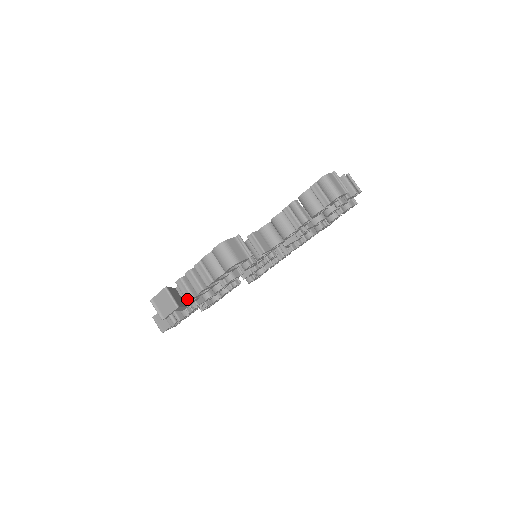
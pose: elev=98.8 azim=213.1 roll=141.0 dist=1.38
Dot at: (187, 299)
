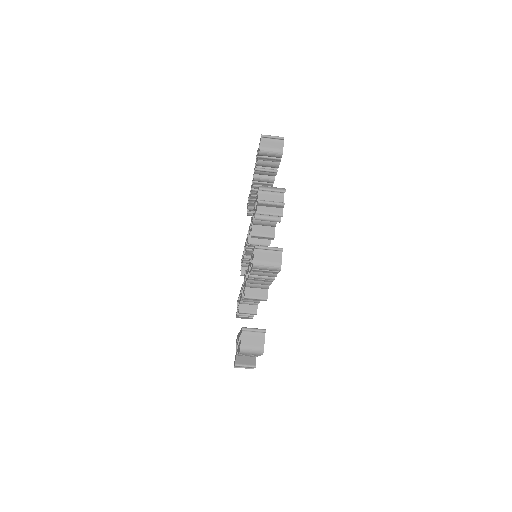
Dot at: occluded
